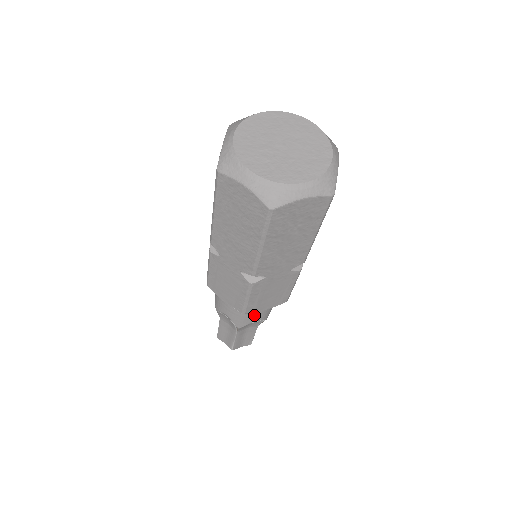
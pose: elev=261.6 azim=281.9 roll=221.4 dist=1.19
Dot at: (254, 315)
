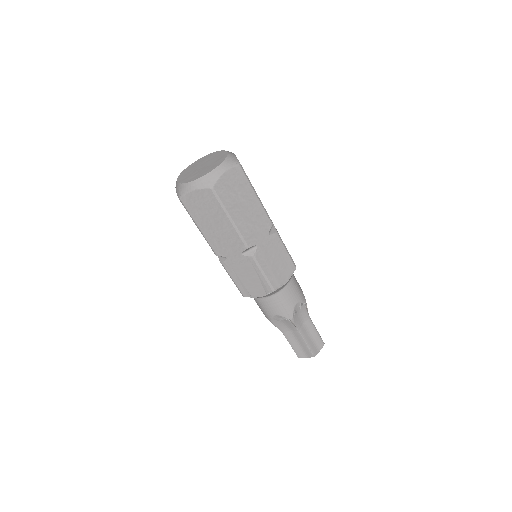
Dot at: (289, 297)
